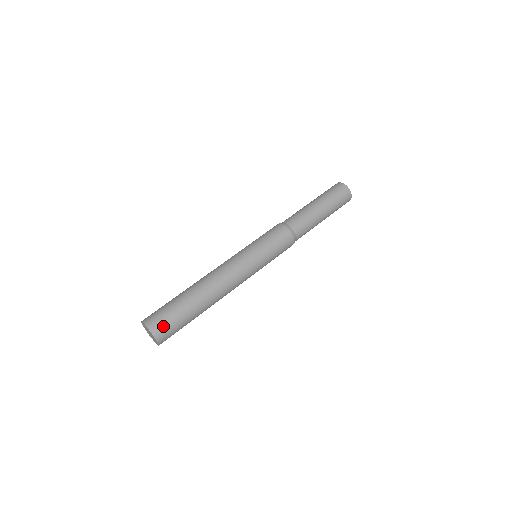
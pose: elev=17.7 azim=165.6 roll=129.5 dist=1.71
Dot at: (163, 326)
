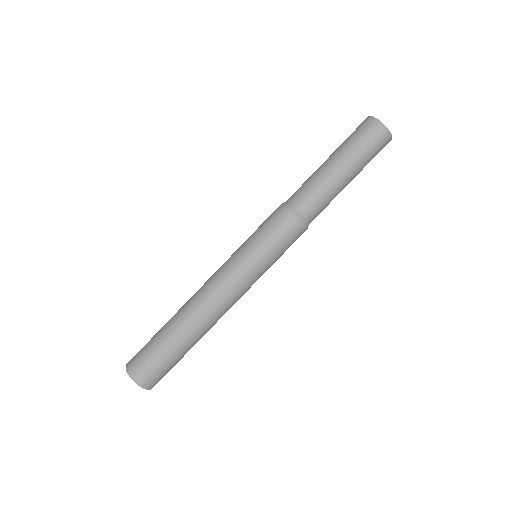
Dot at: (143, 369)
